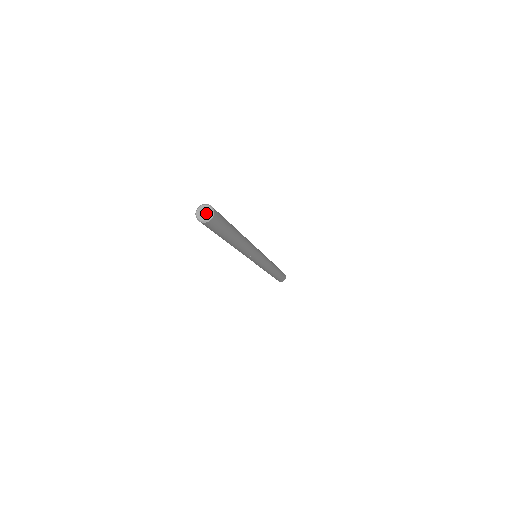
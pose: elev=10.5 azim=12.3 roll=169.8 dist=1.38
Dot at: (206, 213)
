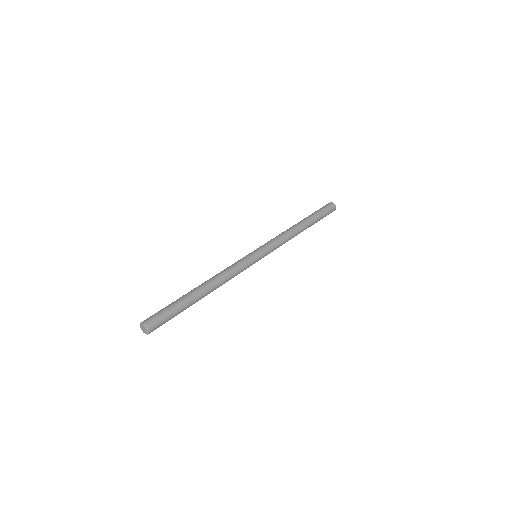
Dot at: (144, 330)
